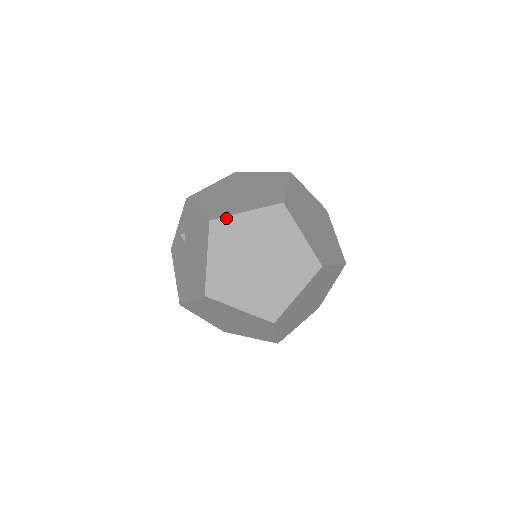
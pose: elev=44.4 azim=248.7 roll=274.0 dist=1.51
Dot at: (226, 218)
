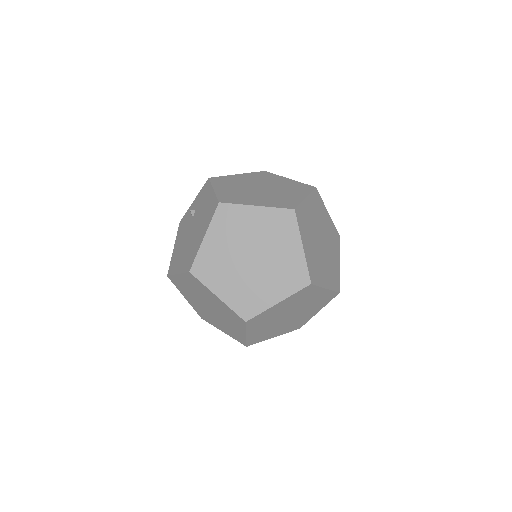
Dot at: (235, 205)
